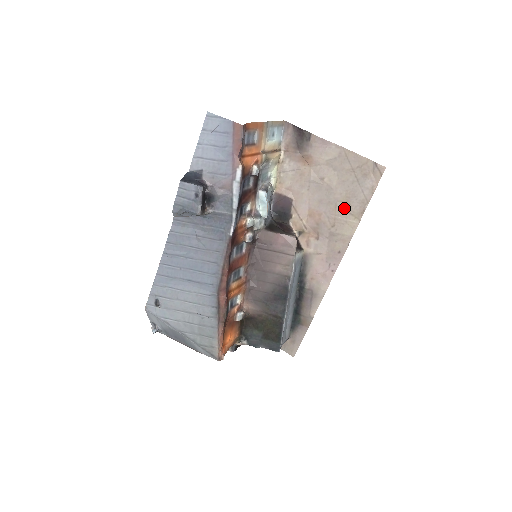
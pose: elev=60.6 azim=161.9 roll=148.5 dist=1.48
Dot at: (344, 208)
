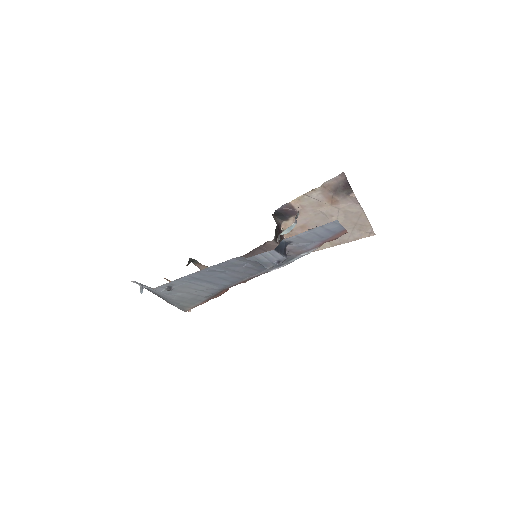
Dot at: occluded
